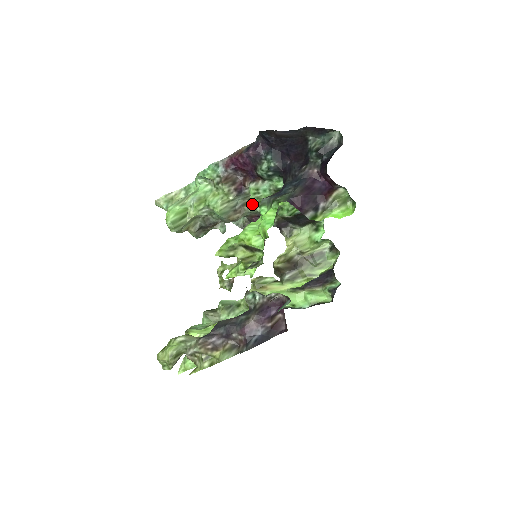
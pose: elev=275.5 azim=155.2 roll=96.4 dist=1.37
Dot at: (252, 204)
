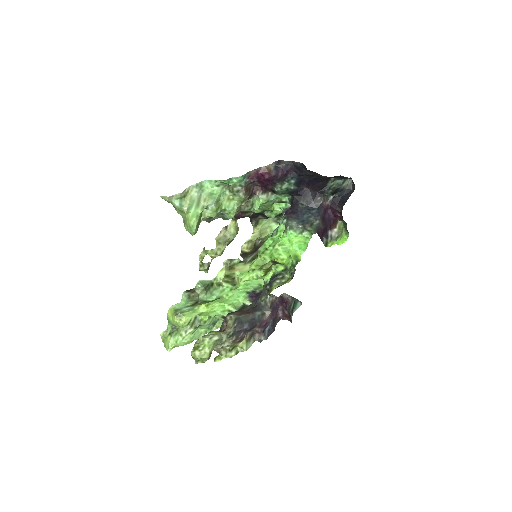
Dot at: (249, 205)
